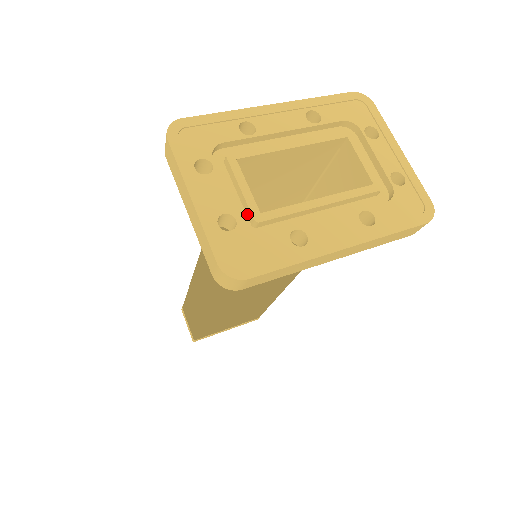
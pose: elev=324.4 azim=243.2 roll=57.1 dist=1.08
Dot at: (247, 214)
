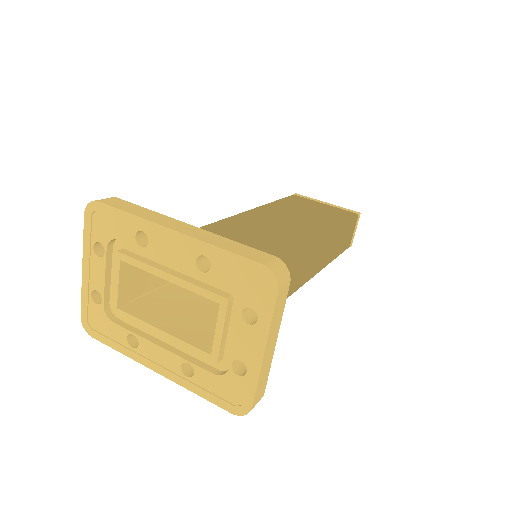
Dot at: occluded
